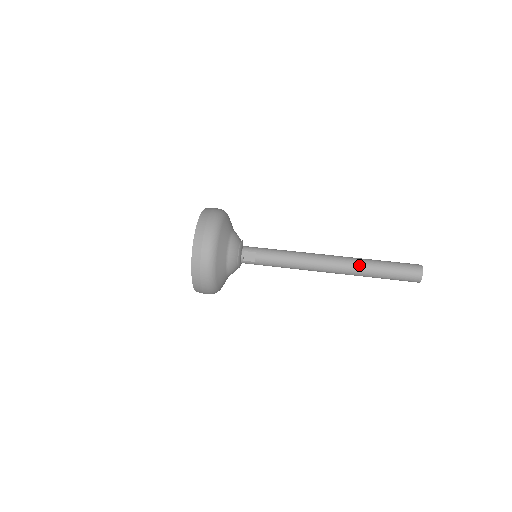
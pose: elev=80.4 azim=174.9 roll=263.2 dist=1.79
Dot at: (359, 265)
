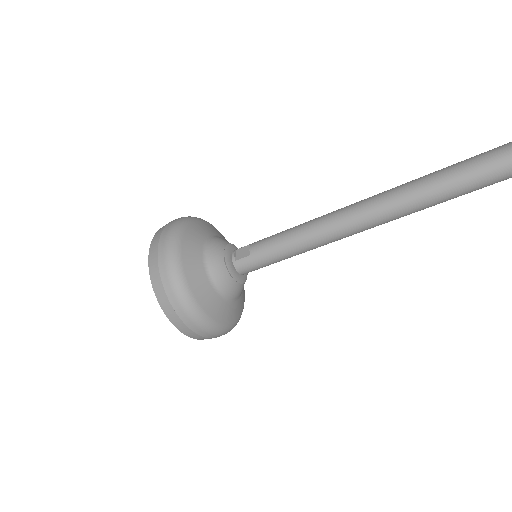
Dot at: (402, 185)
